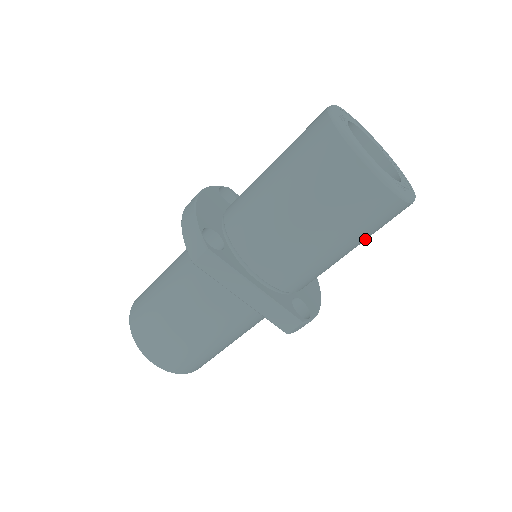
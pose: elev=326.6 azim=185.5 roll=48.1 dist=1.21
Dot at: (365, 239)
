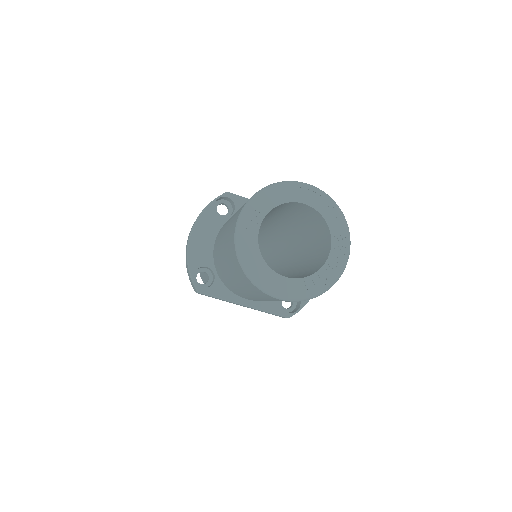
Dot at: occluded
